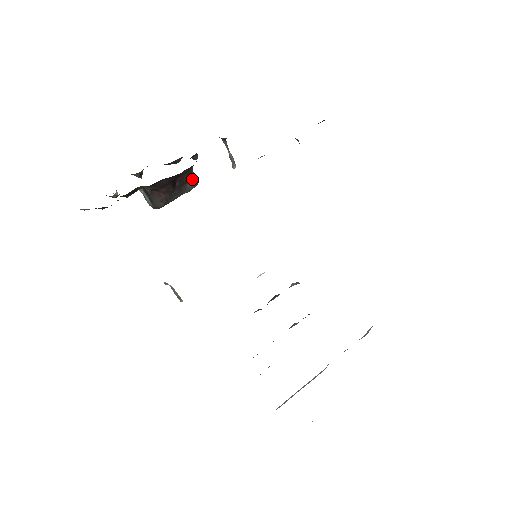
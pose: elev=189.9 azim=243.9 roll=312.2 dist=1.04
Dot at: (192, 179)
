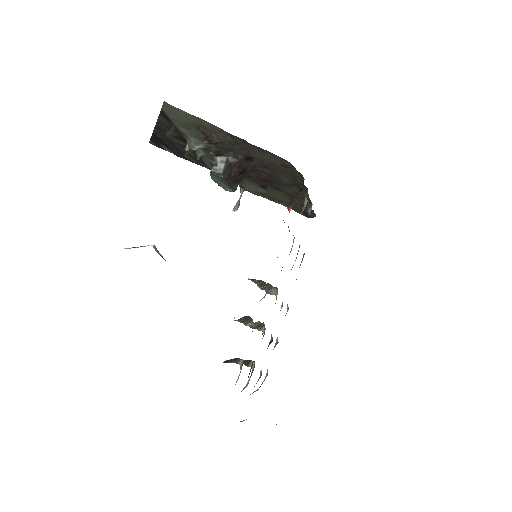
Dot at: (237, 185)
